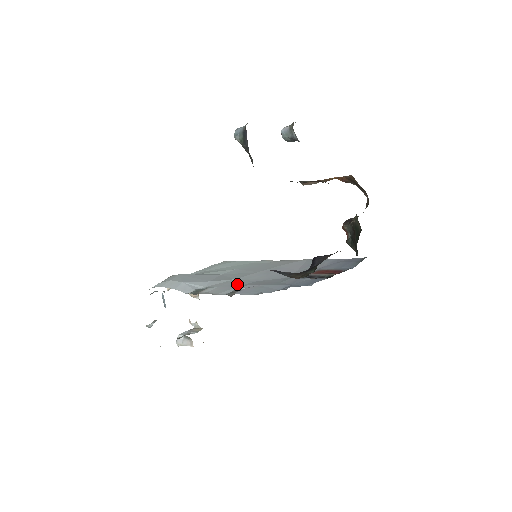
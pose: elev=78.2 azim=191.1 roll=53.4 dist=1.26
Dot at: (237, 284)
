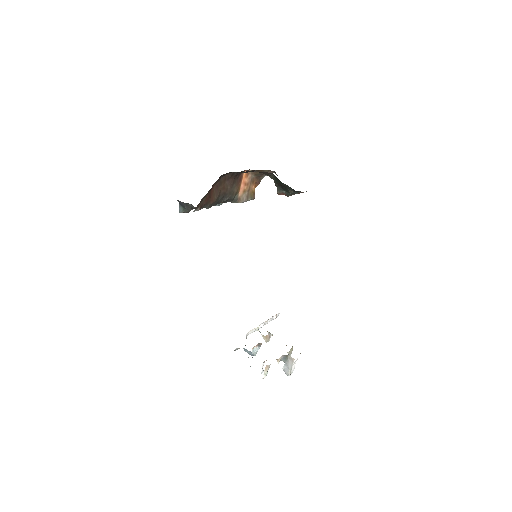
Dot at: occluded
